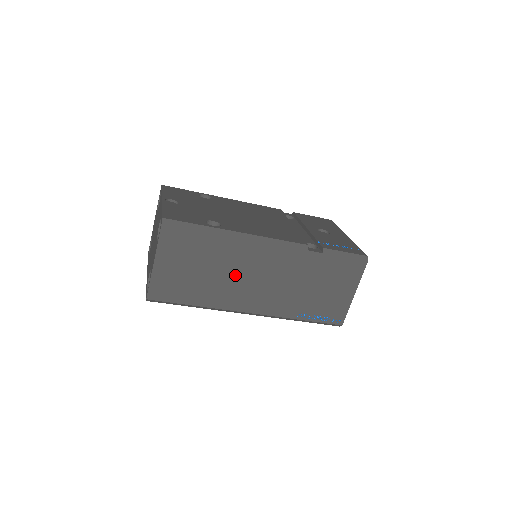
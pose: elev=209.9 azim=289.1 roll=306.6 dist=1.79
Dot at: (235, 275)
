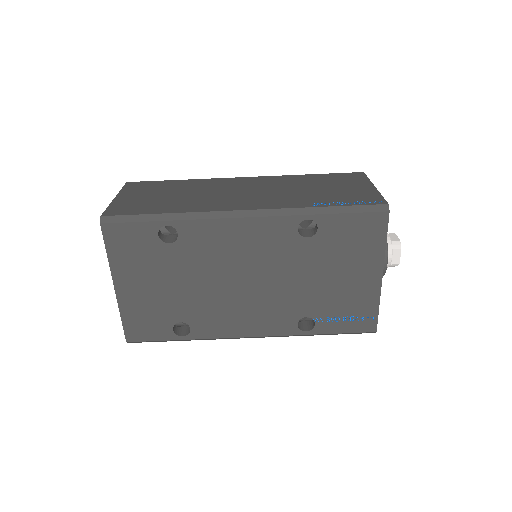
Dot at: (211, 194)
